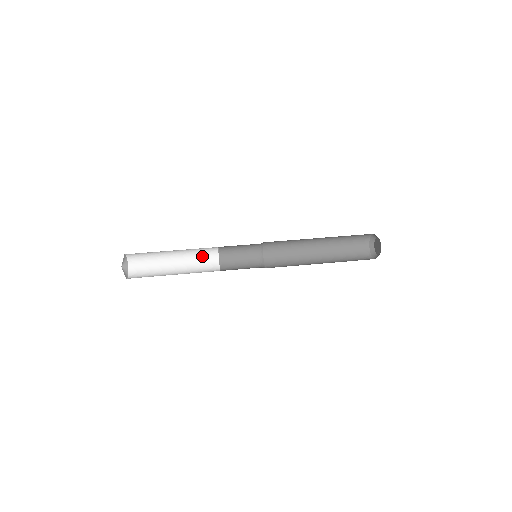
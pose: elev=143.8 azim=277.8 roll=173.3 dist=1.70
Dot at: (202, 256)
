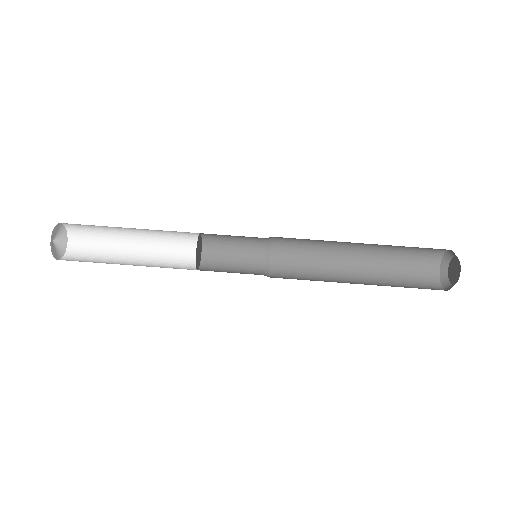
Dot at: (175, 231)
